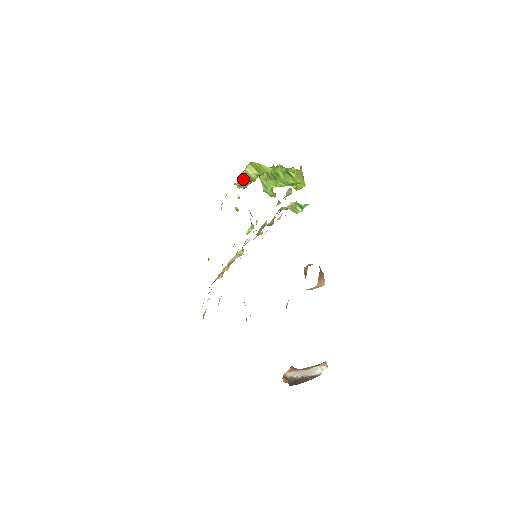
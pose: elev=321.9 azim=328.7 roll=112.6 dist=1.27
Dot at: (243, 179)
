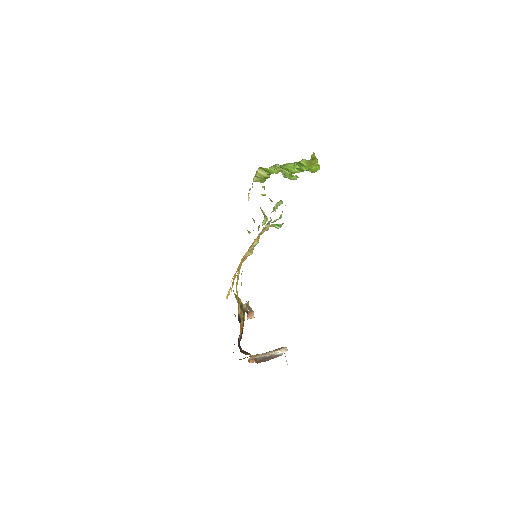
Dot at: (258, 178)
